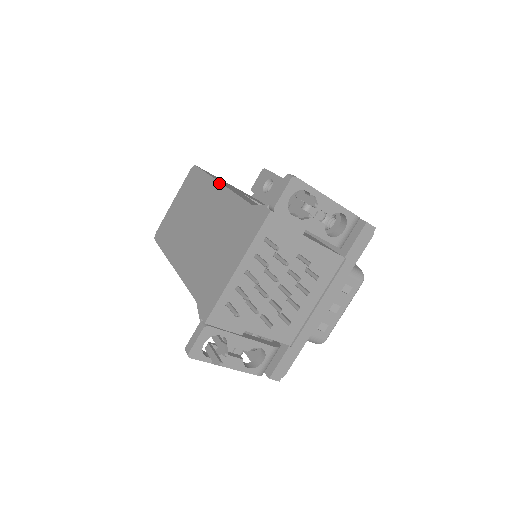
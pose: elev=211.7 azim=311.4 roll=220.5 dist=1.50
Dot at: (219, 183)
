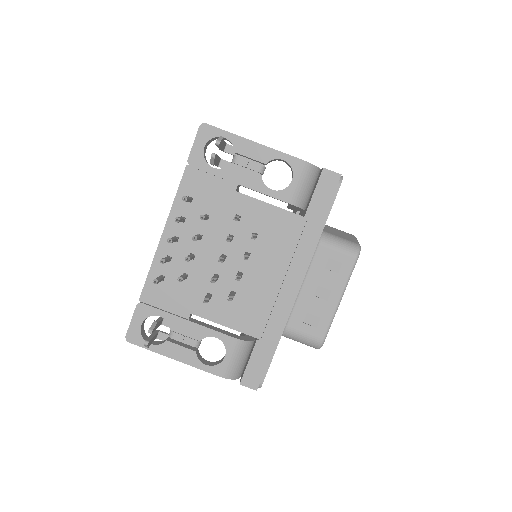
Dot at: occluded
